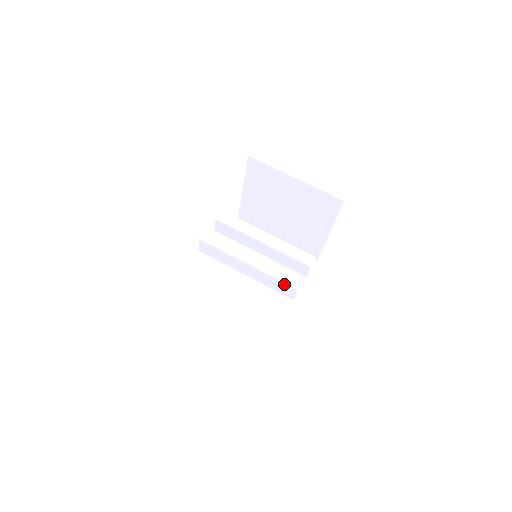
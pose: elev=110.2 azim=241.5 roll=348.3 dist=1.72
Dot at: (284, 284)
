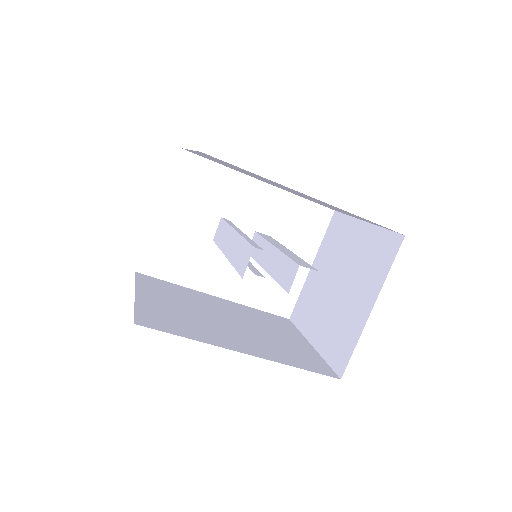
Dot at: (247, 246)
